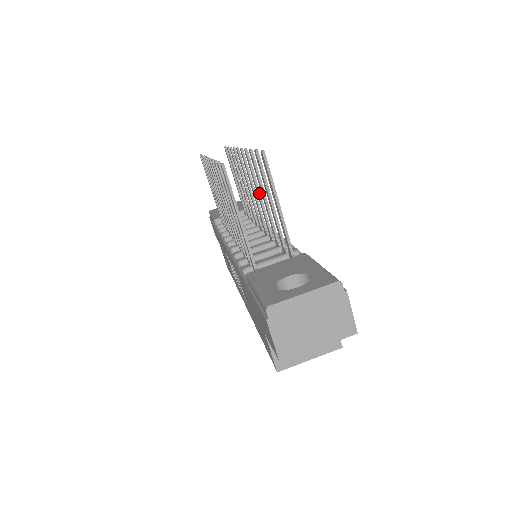
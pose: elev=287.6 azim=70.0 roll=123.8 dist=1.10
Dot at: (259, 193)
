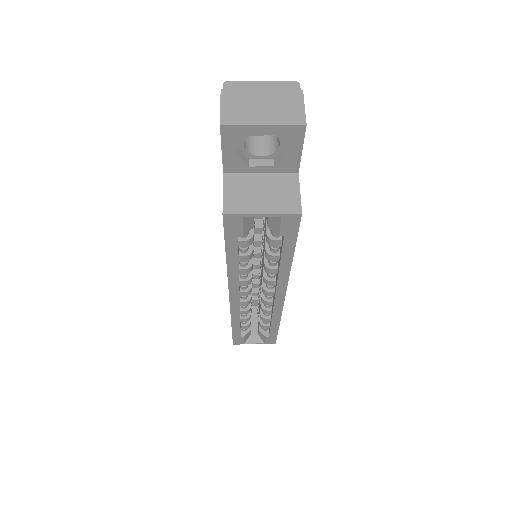
Dot at: occluded
